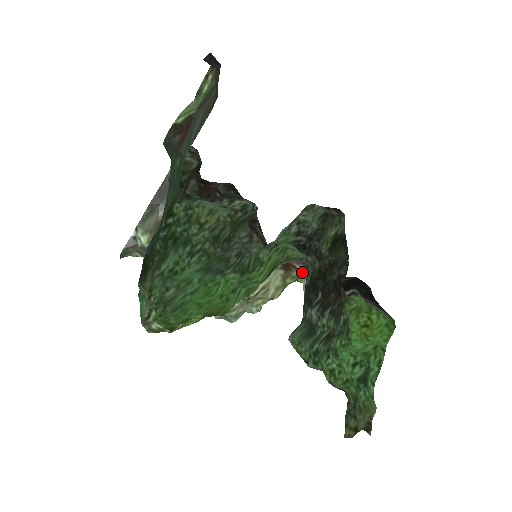
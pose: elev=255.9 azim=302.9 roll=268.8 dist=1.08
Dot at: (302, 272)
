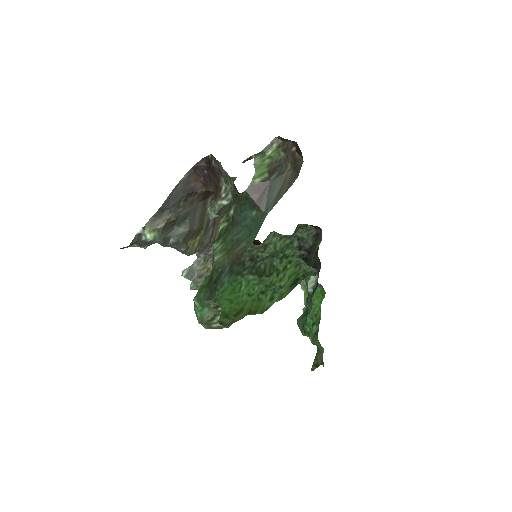
Dot at: occluded
